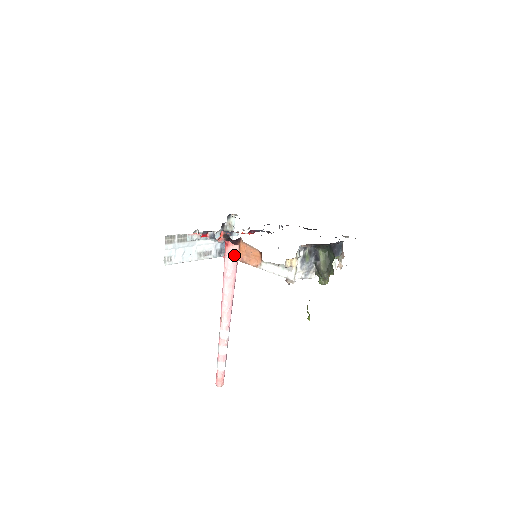
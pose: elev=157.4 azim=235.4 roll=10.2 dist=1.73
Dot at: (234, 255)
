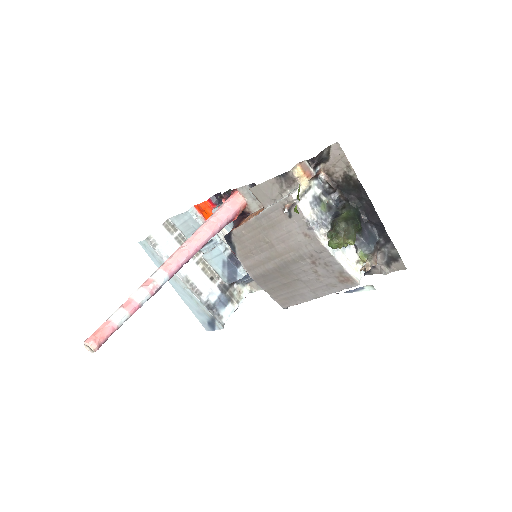
Dot at: (233, 203)
